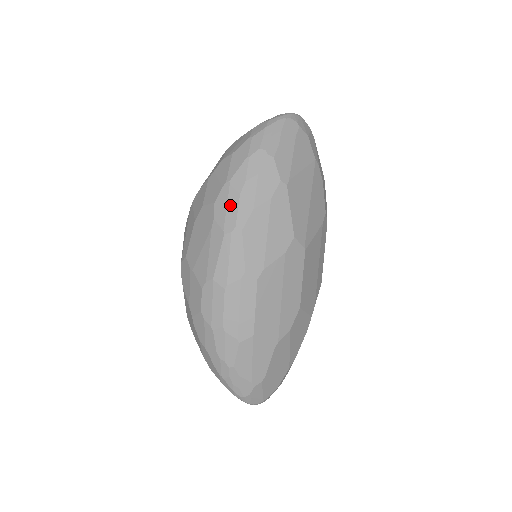
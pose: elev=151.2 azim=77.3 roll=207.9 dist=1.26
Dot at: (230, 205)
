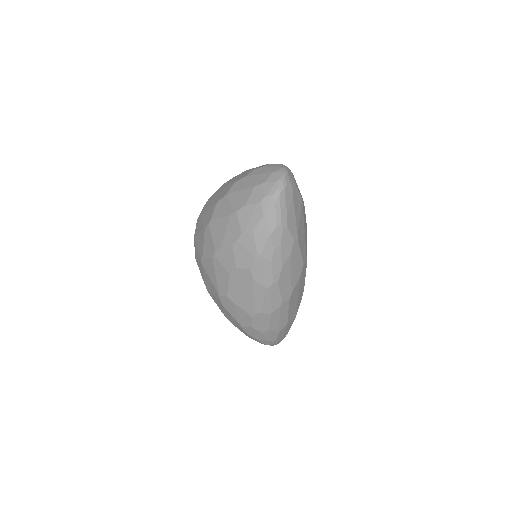
Dot at: (265, 270)
